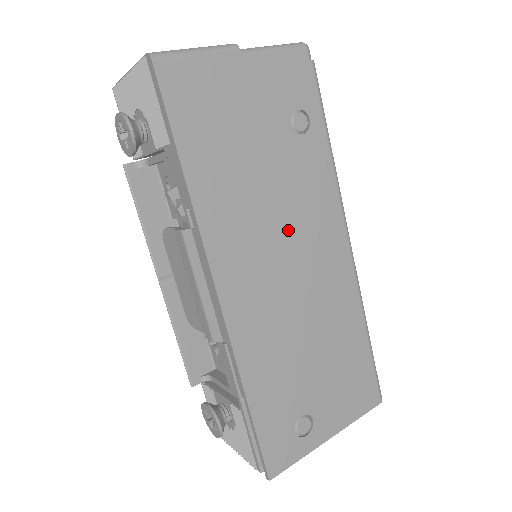
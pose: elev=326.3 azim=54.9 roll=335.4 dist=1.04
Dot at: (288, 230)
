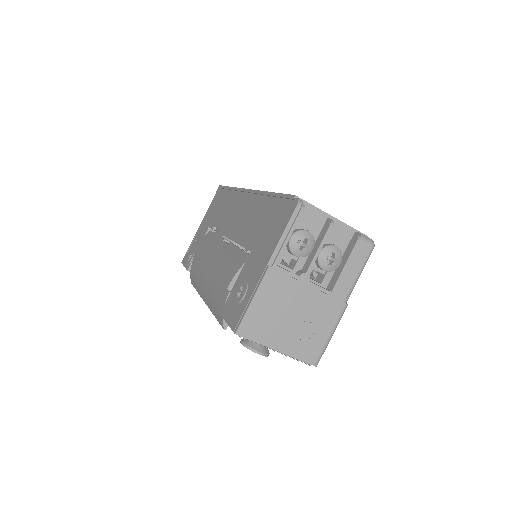
Dot at: occluded
